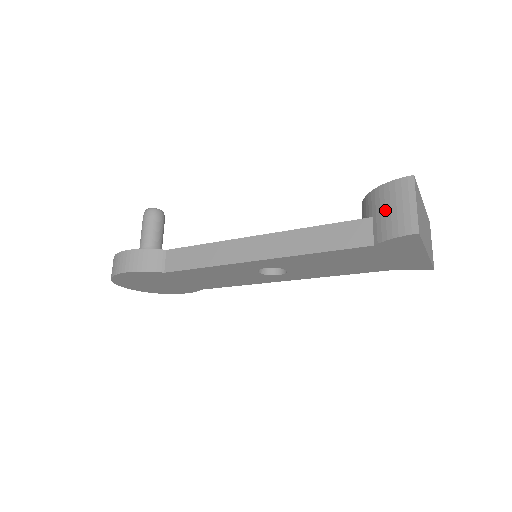
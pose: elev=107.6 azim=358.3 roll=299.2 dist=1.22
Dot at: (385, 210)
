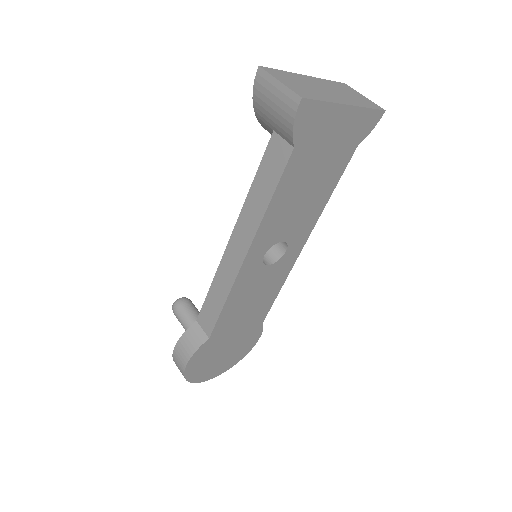
Dot at: (270, 114)
